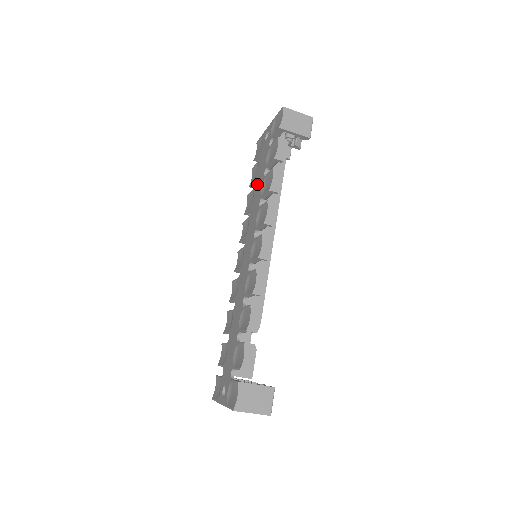
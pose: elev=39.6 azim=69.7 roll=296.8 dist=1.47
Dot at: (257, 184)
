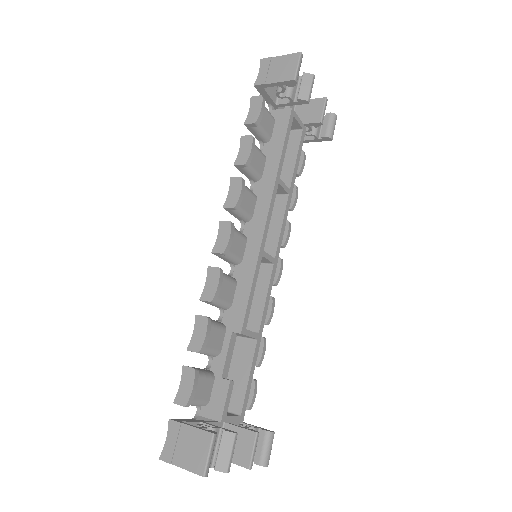
Dot at: occluded
